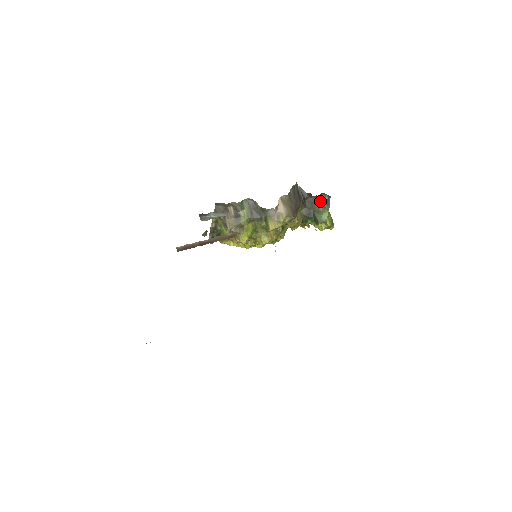
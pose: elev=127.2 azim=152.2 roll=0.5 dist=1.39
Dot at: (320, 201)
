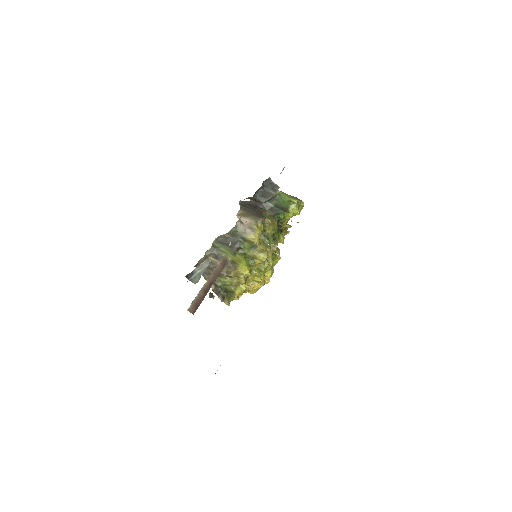
Dot at: (267, 190)
